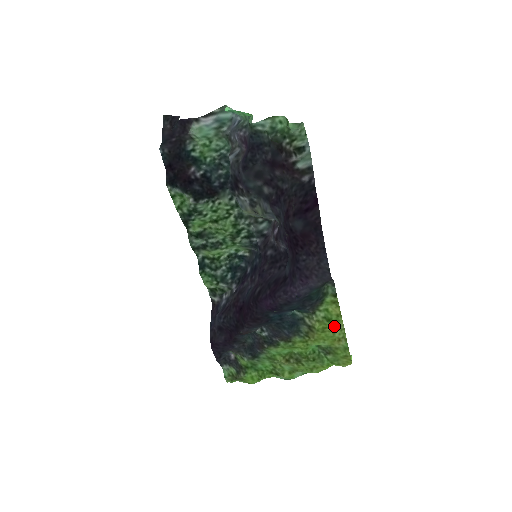
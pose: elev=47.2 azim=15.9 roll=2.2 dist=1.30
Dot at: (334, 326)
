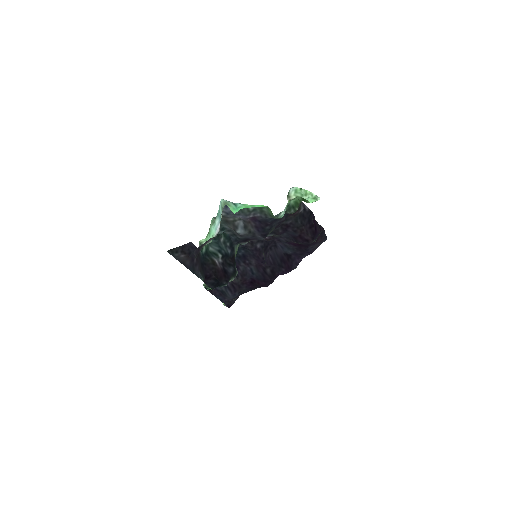
Dot at: occluded
